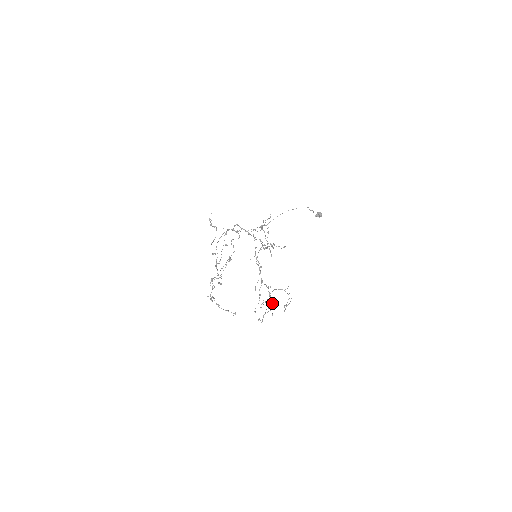
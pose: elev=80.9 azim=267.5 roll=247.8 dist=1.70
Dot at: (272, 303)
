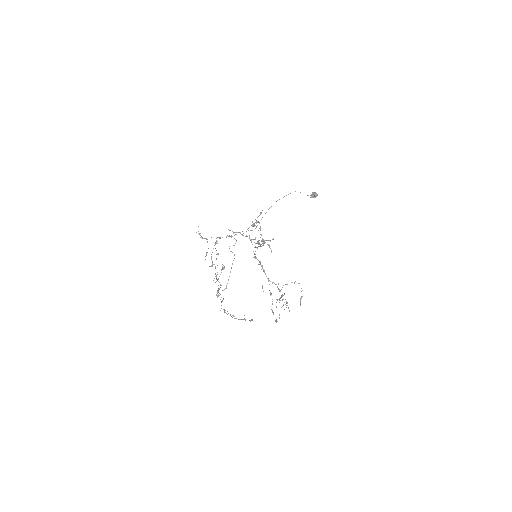
Dot at: (285, 299)
